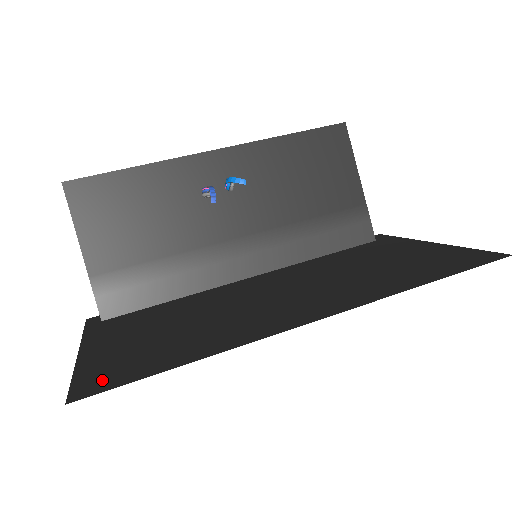
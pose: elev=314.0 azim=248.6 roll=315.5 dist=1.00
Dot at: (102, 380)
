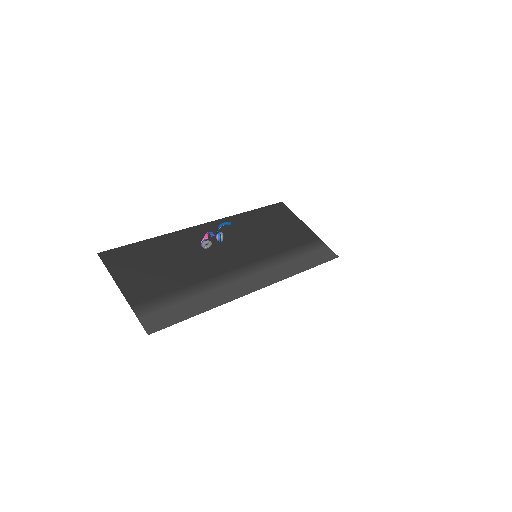
Dot at: occluded
